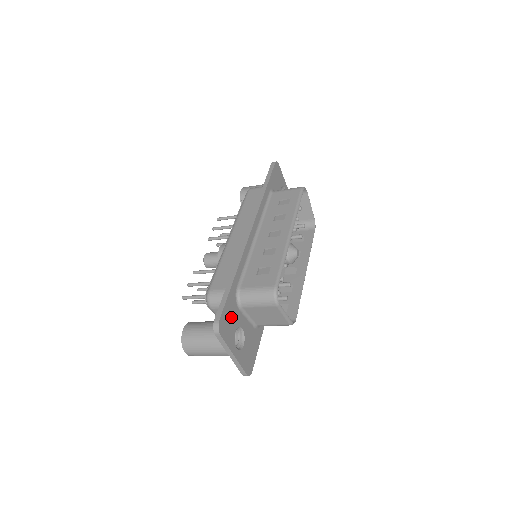
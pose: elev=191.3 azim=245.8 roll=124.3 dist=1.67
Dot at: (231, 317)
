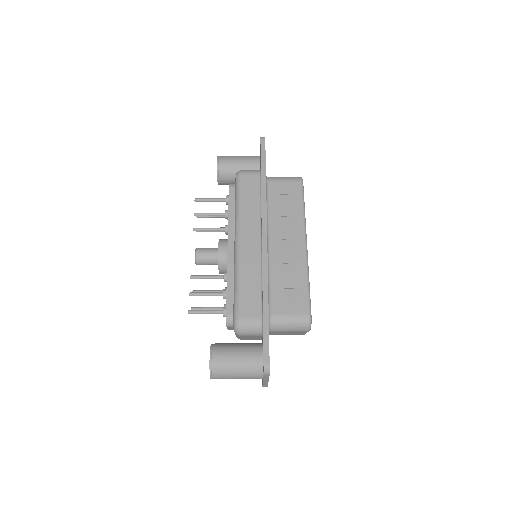
Dot at: occluded
